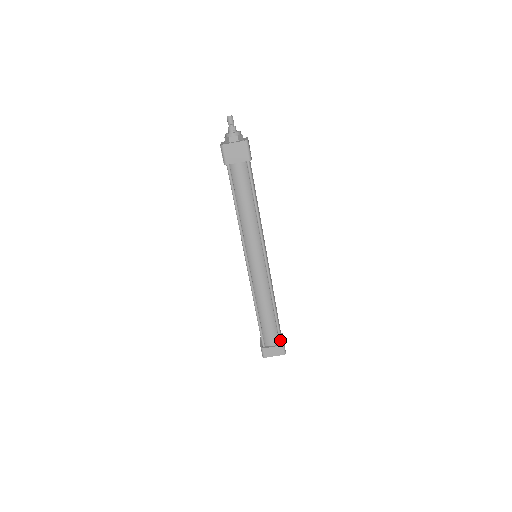
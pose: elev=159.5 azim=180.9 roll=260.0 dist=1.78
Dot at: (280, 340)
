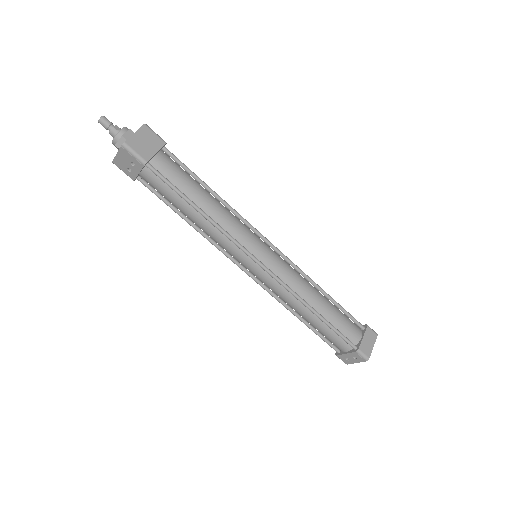
Dot at: (360, 324)
